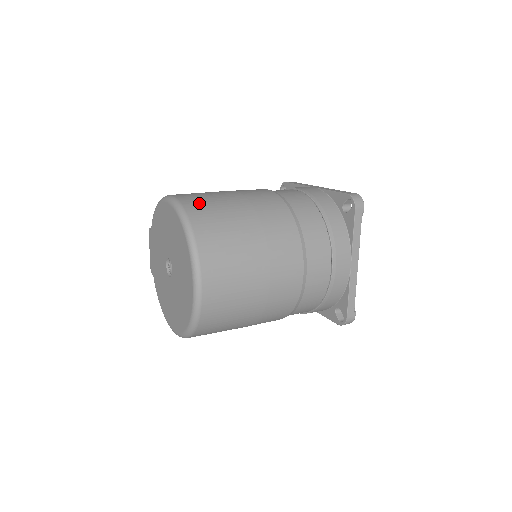
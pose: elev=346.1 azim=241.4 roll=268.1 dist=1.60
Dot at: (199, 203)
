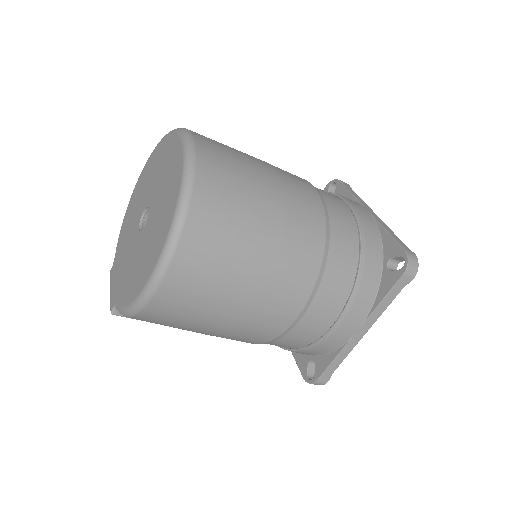
Dot at: occluded
